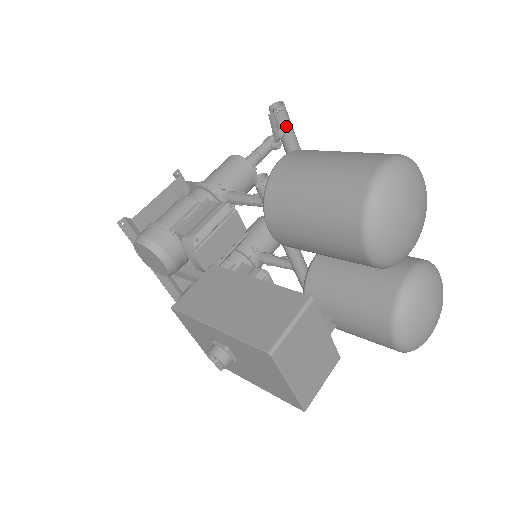
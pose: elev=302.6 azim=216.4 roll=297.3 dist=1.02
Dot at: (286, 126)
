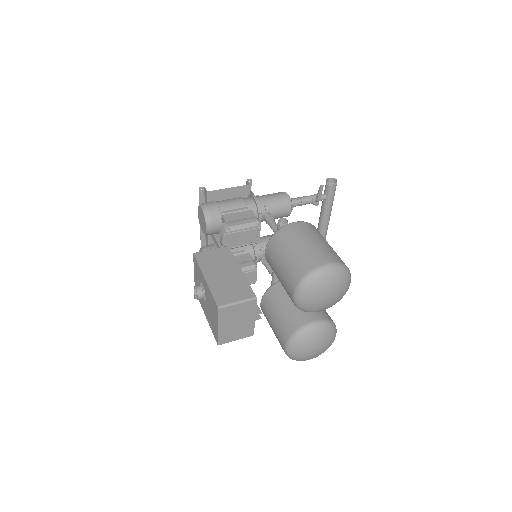
Dot at: (330, 195)
